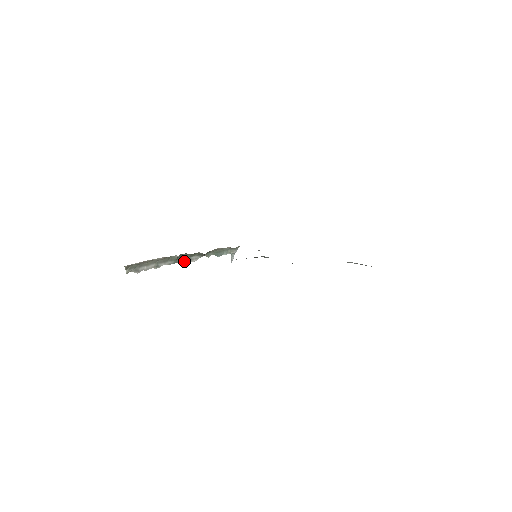
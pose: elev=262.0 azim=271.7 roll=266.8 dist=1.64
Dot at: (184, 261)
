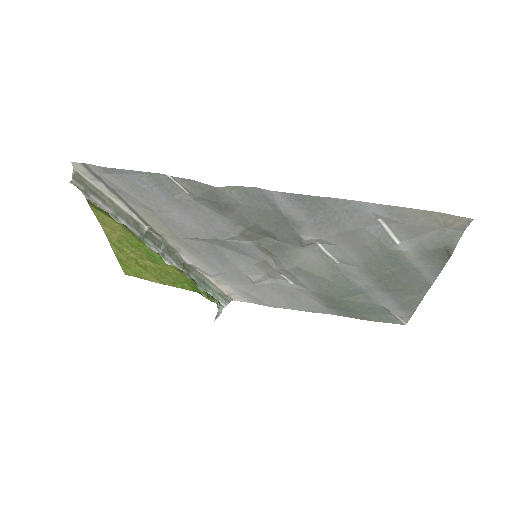
Dot at: (153, 249)
